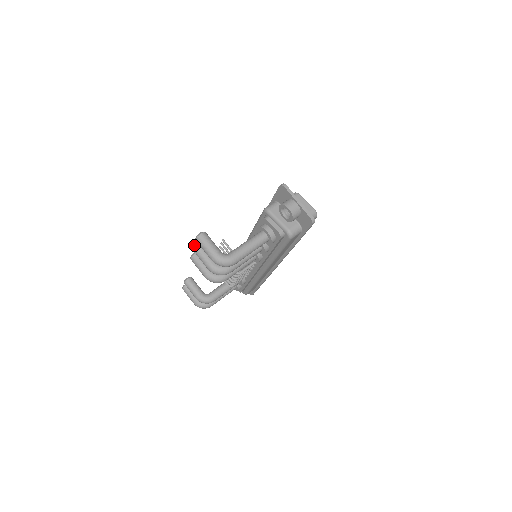
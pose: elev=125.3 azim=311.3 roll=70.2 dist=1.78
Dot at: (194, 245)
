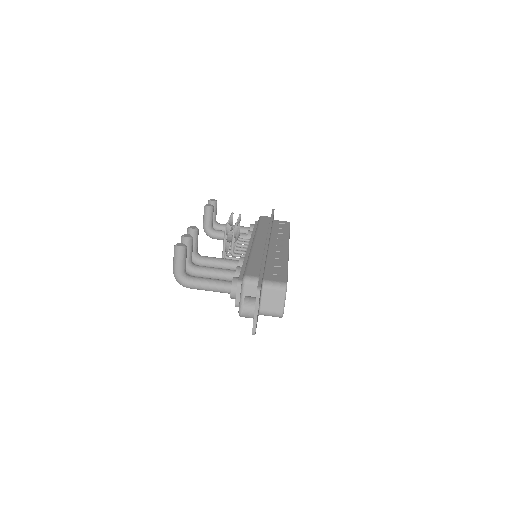
Dot at: (183, 236)
